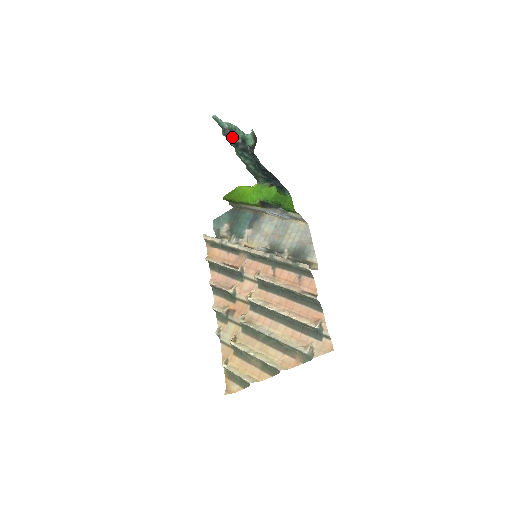
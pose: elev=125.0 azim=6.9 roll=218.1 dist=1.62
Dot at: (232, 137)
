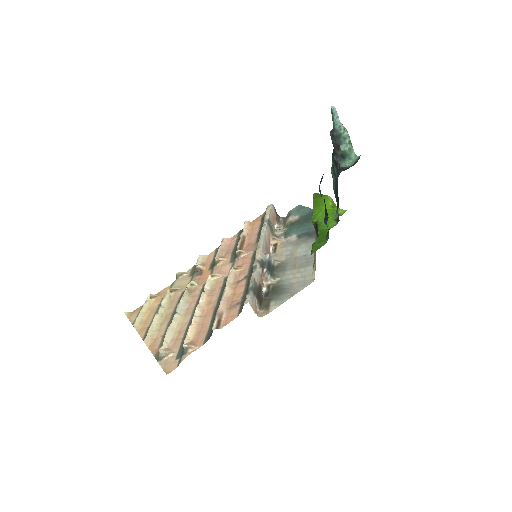
Dot at: (335, 142)
